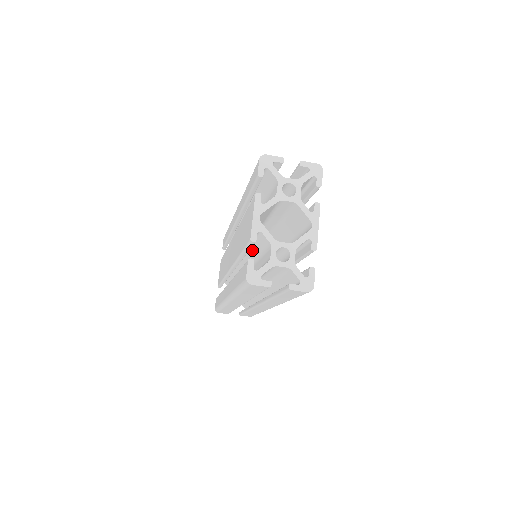
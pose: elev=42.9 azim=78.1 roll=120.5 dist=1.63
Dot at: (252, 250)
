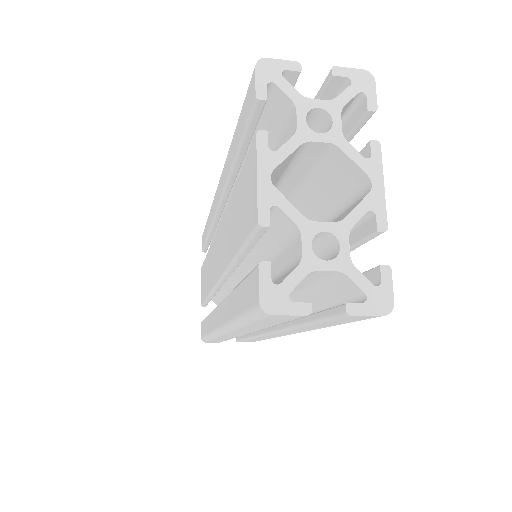
Dot at: (255, 246)
